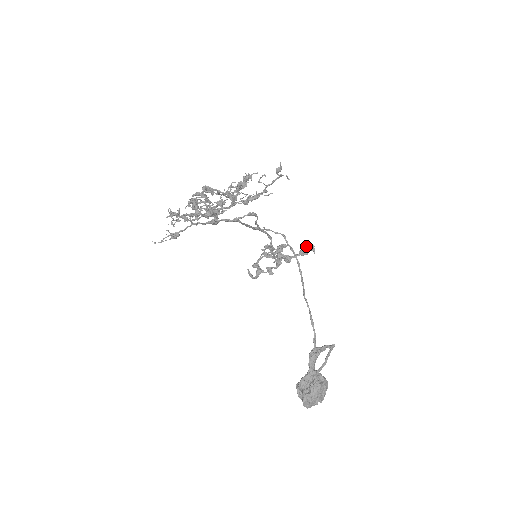
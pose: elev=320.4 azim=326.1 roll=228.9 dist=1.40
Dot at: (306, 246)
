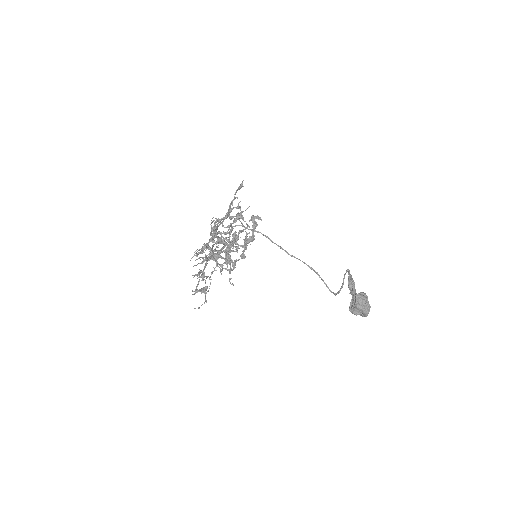
Dot at: (253, 220)
